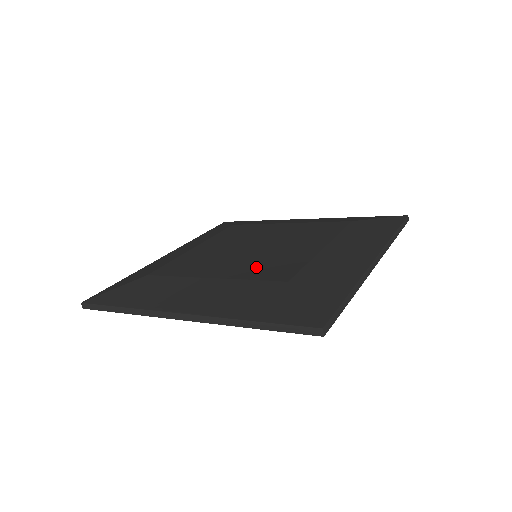
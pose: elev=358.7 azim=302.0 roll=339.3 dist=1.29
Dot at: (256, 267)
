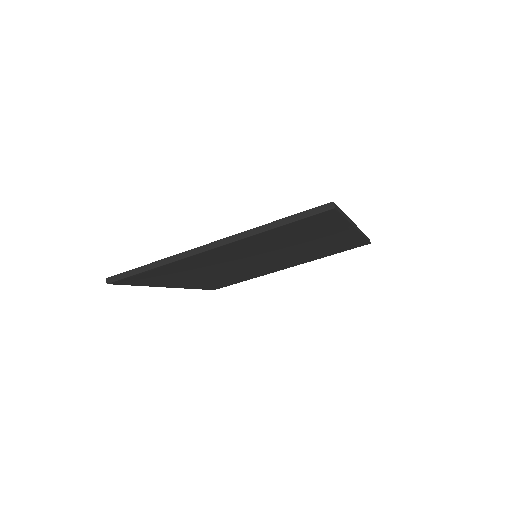
Dot at: occluded
